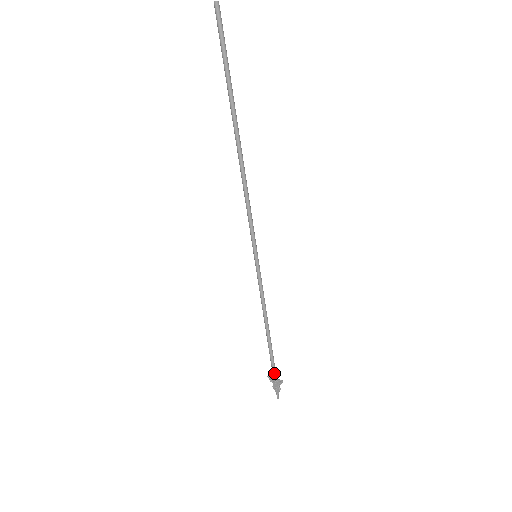
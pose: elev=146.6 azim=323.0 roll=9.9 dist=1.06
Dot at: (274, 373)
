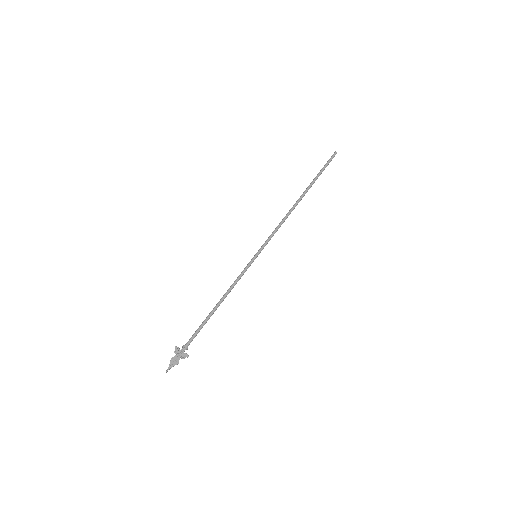
Dot at: (188, 345)
